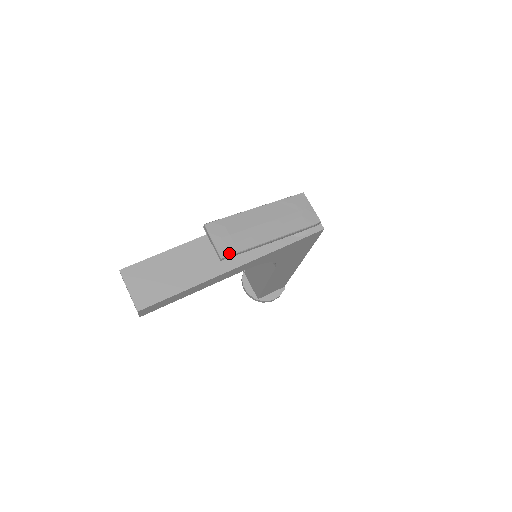
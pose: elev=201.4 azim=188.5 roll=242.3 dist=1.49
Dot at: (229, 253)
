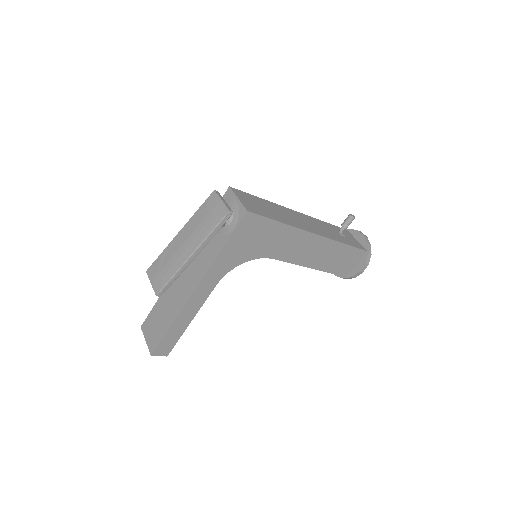
Dot at: (160, 288)
